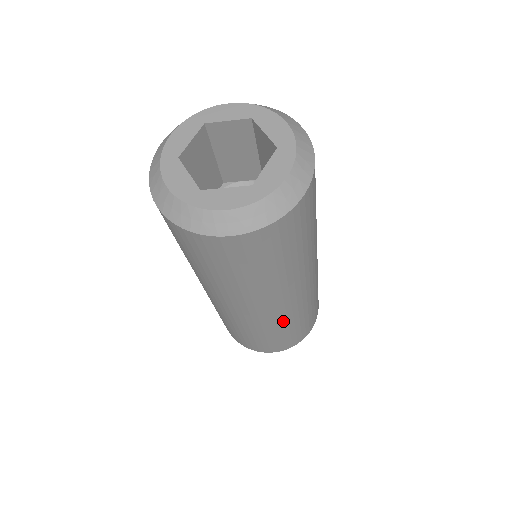
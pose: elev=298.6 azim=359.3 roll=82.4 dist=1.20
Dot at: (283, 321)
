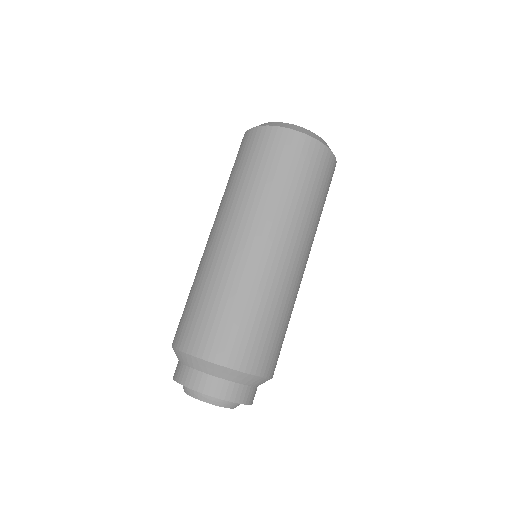
Dot at: (295, 300)
